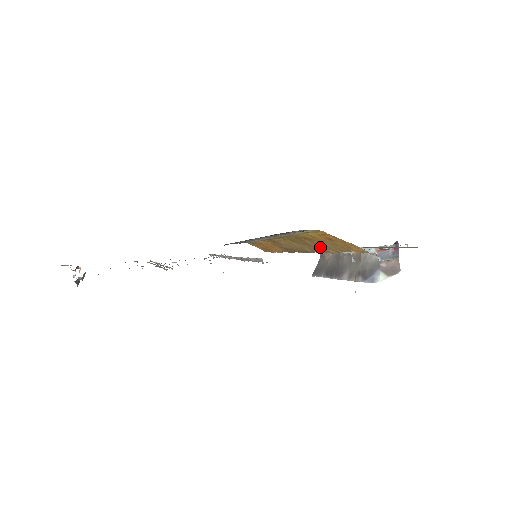
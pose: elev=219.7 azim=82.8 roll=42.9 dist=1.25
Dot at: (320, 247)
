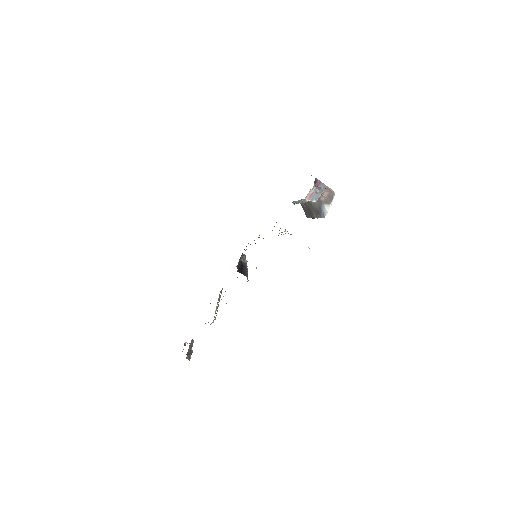
Dot at: occluded
